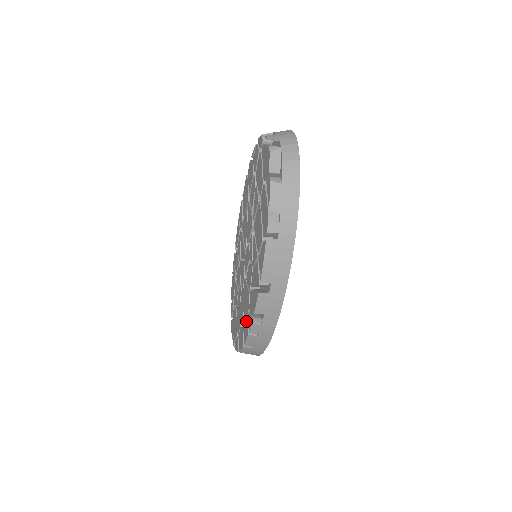
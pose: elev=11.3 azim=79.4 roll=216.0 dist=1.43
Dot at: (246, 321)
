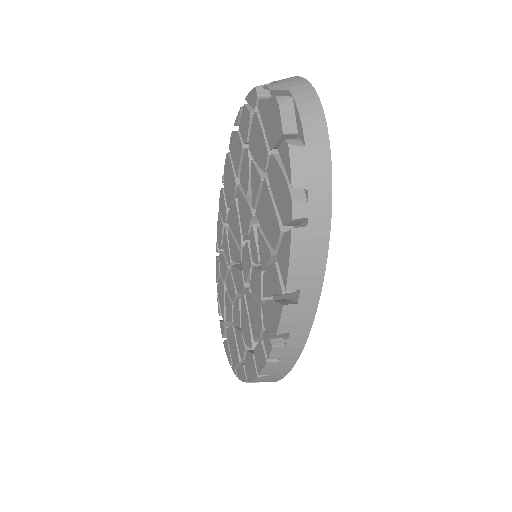
Dot at: (259, 343)
